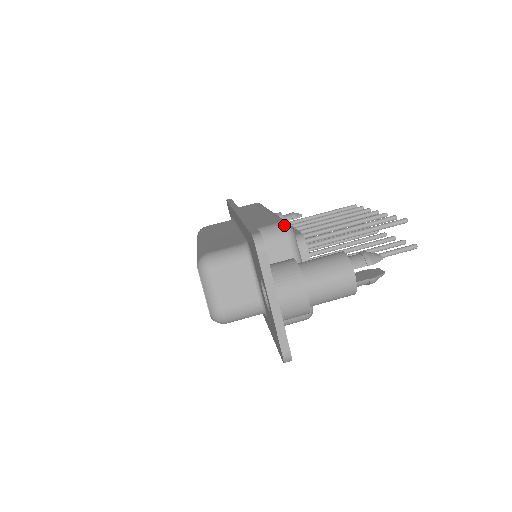
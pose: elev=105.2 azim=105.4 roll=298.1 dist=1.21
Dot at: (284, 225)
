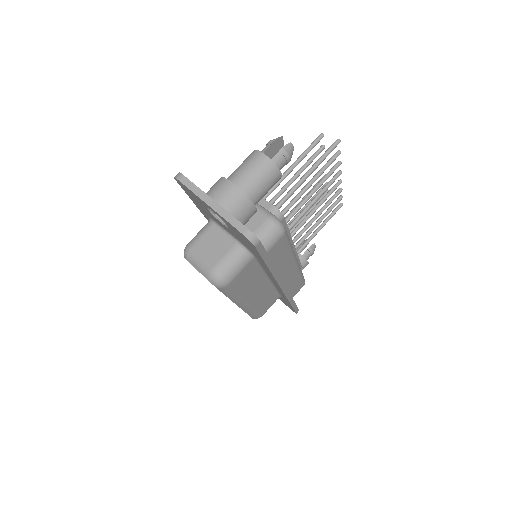
Dot at: occluded
